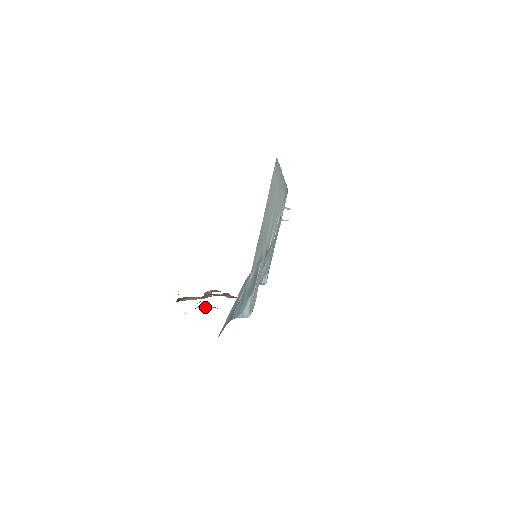
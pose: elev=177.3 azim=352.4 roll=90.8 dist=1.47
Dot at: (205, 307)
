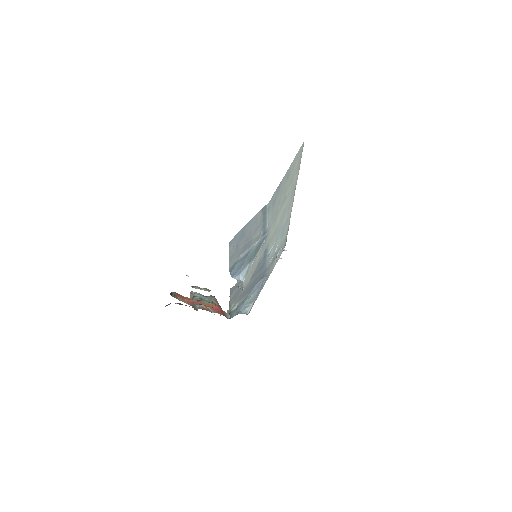
Dot at: (200, 288)
